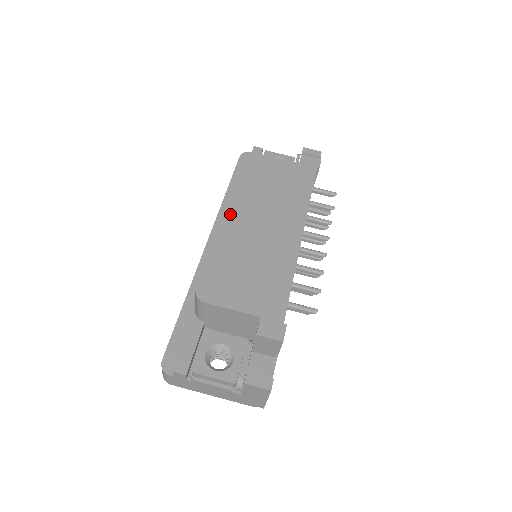
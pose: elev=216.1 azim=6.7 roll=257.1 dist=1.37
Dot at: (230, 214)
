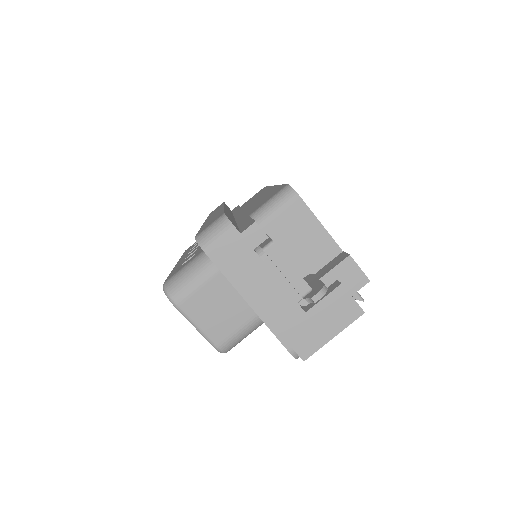
Dot at: occluded
